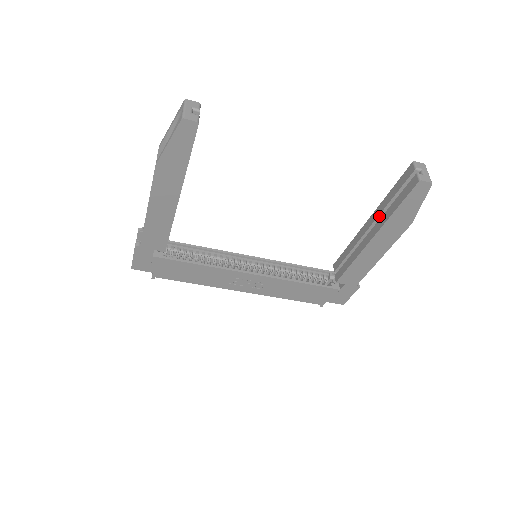
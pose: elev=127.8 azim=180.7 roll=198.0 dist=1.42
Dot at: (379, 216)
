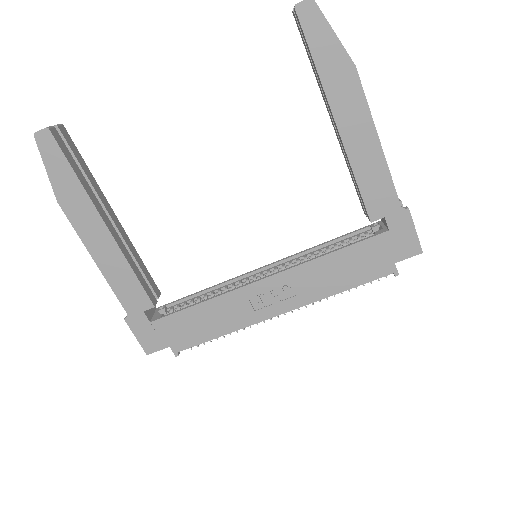
Dot at: occluded
